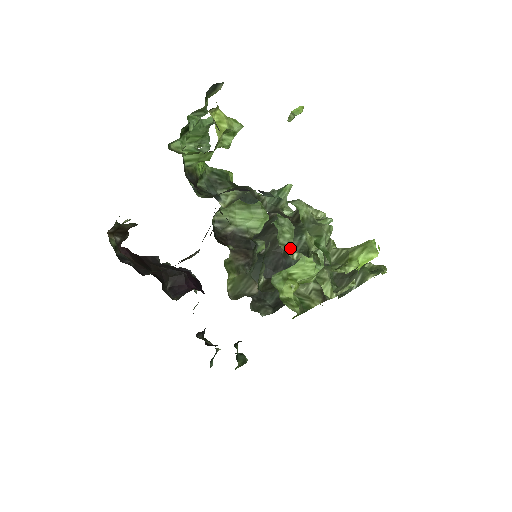
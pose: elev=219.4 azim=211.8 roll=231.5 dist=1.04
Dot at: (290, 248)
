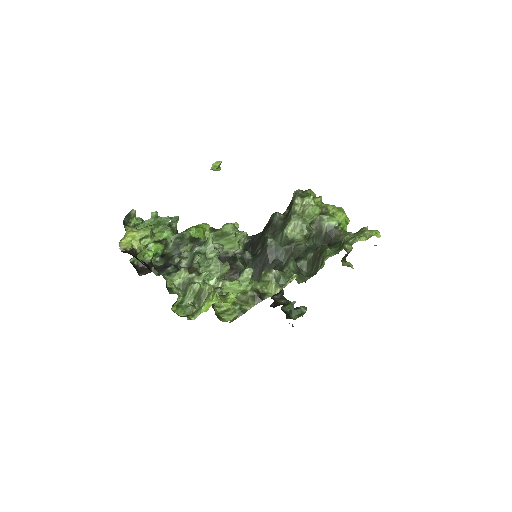
Dot at: (219, 278)
